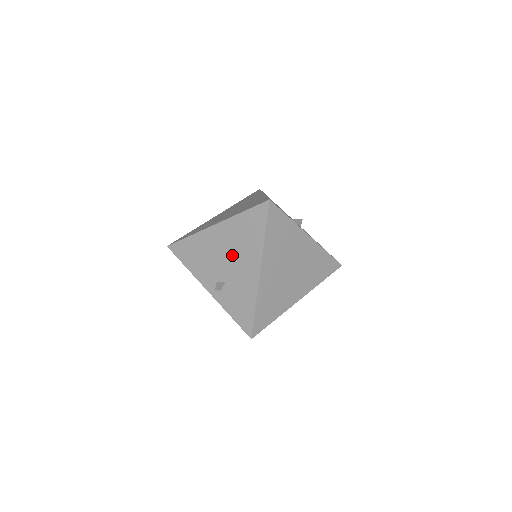
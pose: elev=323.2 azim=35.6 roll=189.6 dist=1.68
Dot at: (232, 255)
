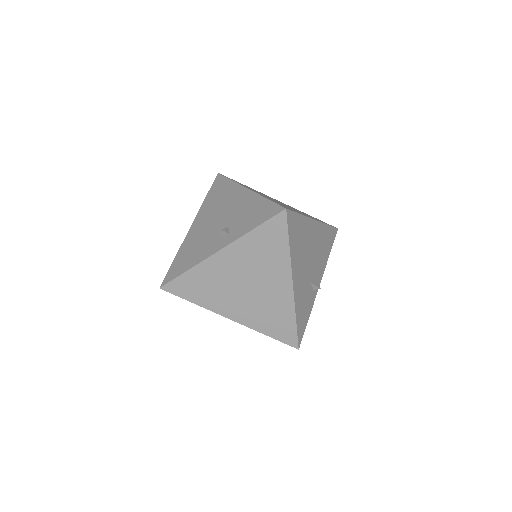
Dot at: (218, 213)
